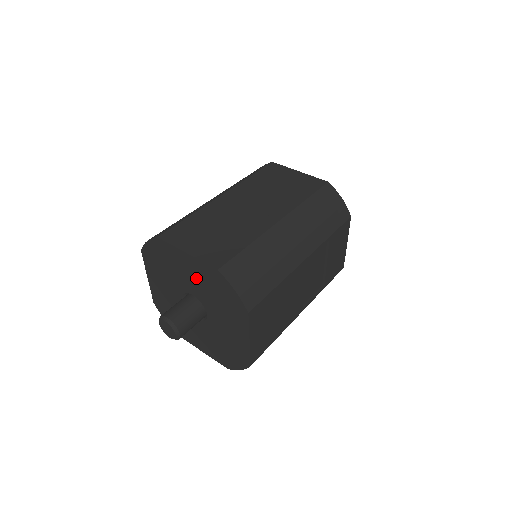
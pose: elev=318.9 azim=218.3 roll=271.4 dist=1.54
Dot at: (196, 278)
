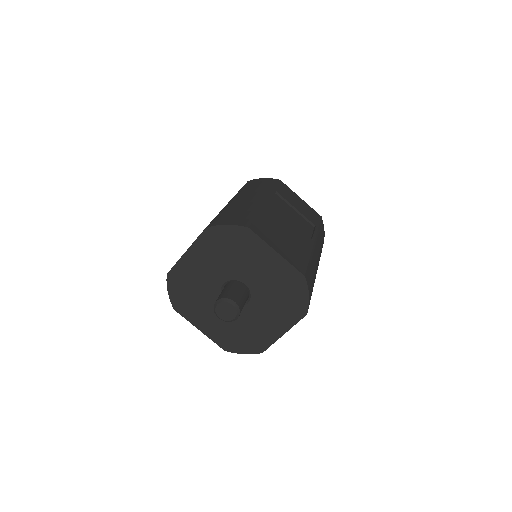
Dot at: (209, 262)
